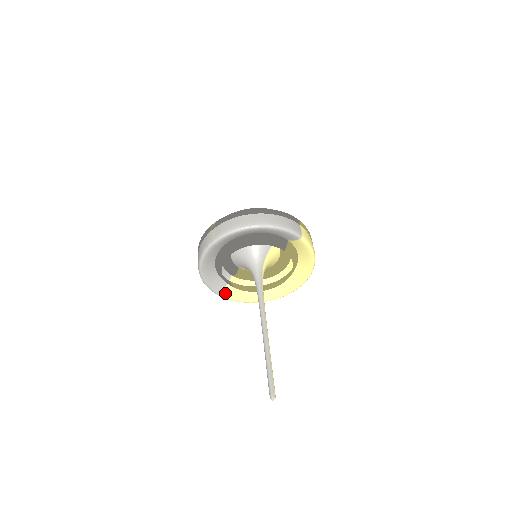
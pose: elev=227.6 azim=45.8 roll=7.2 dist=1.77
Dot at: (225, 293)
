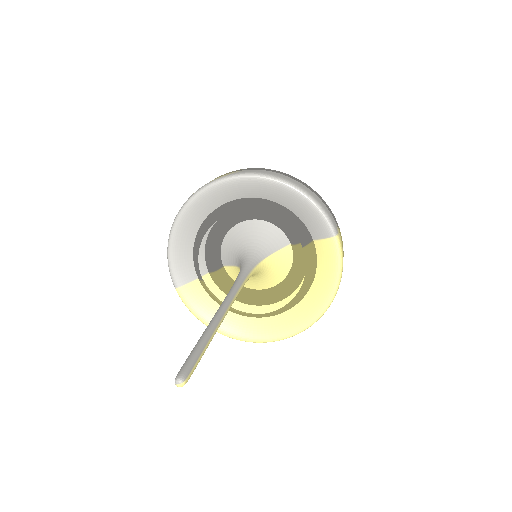
Dot at: (186, 290)
